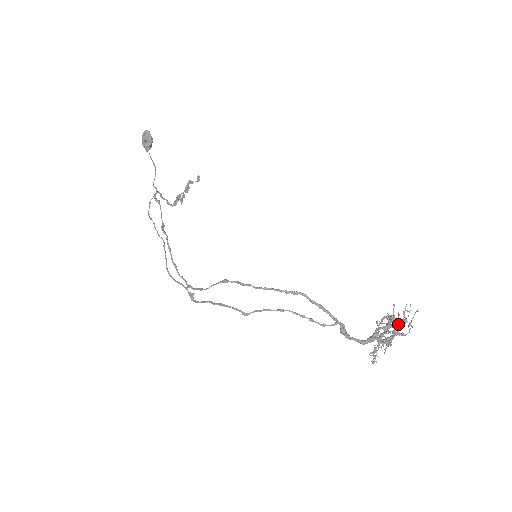
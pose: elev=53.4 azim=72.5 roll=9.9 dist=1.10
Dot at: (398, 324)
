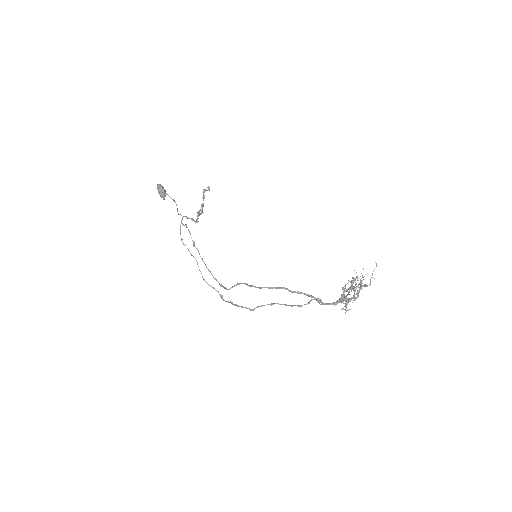
Dot at: (354, 290)
